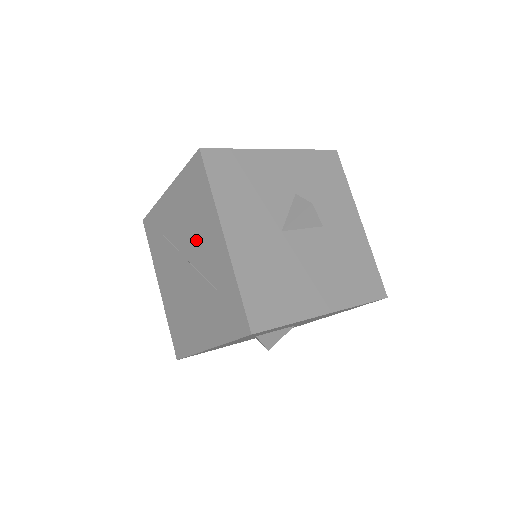
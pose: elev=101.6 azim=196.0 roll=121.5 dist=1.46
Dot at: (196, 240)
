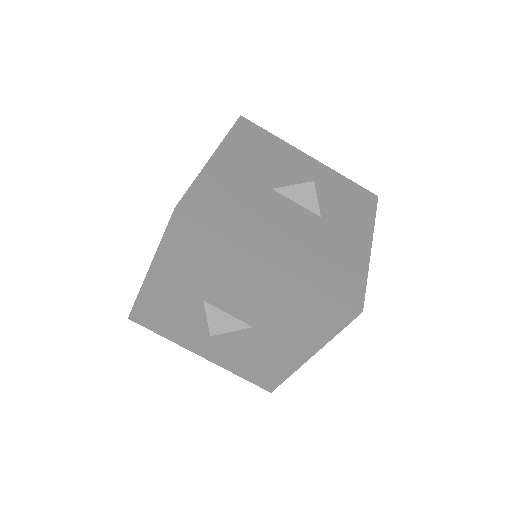
Dot at: occluded
